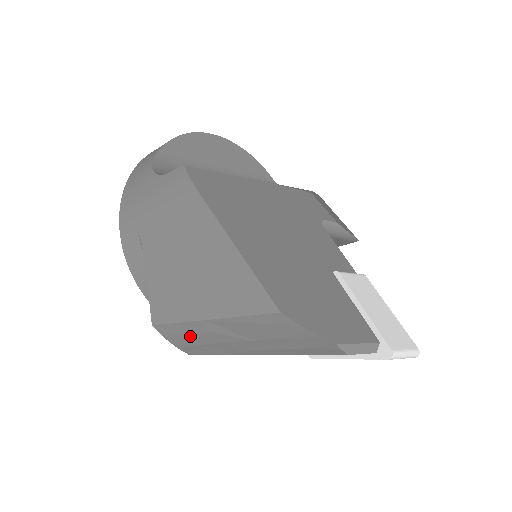
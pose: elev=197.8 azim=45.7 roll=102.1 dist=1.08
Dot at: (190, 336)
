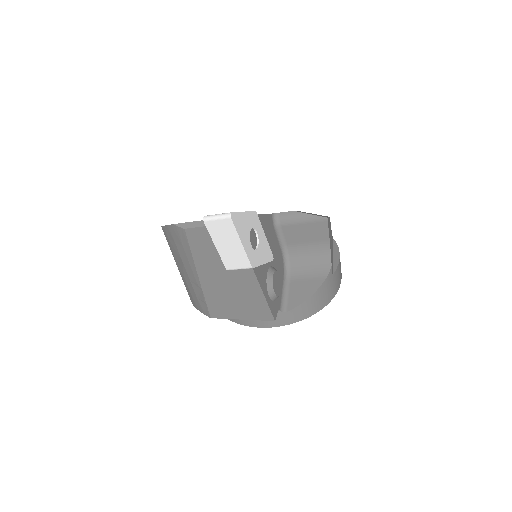
Dot at: (191, 293)
